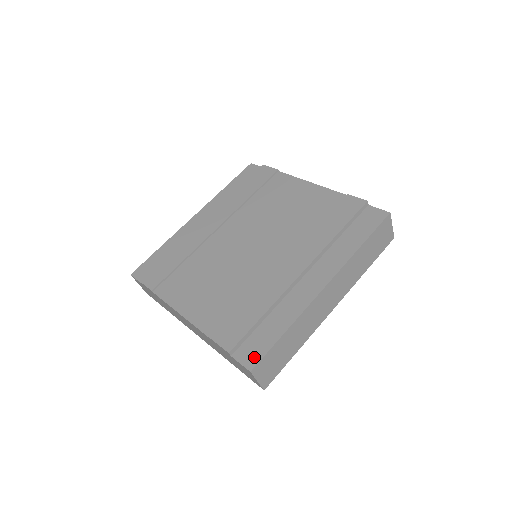
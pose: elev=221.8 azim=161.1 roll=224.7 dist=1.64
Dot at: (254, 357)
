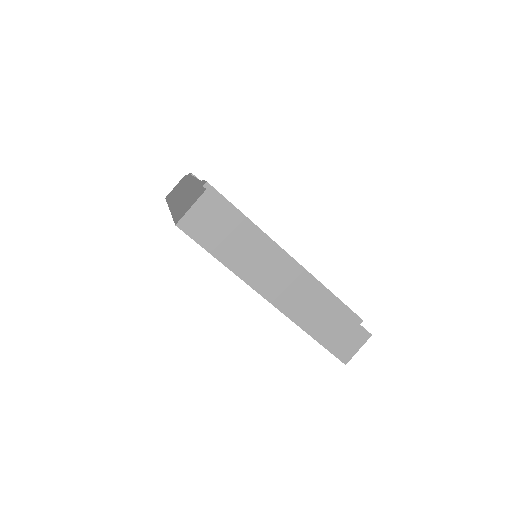
Dot at: occluded
